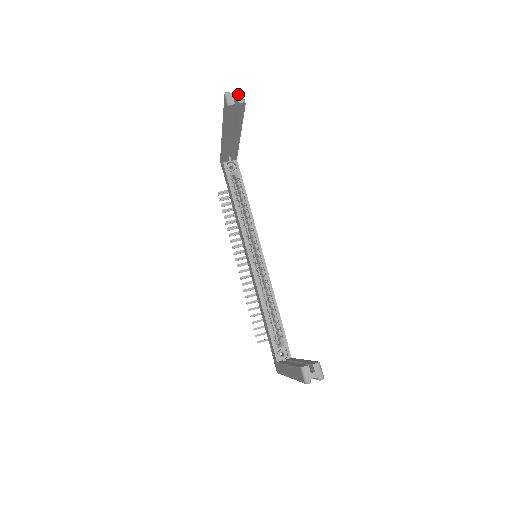
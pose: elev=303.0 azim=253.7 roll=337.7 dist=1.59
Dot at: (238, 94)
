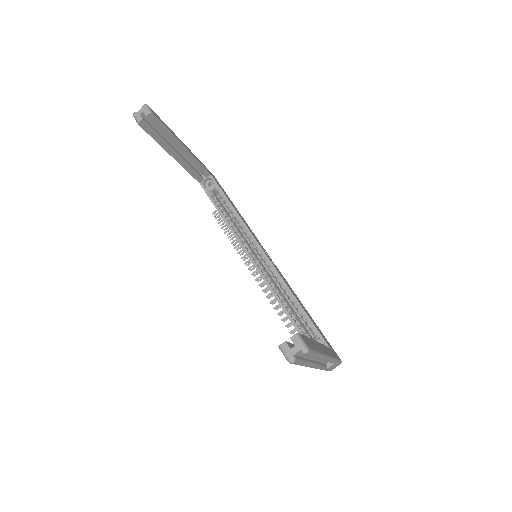
Dot at: (143, 109)
